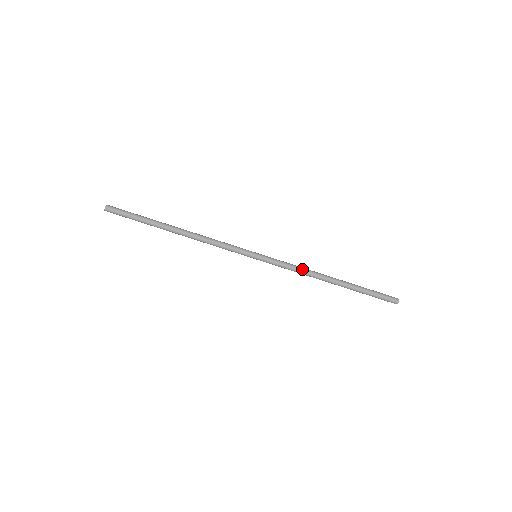
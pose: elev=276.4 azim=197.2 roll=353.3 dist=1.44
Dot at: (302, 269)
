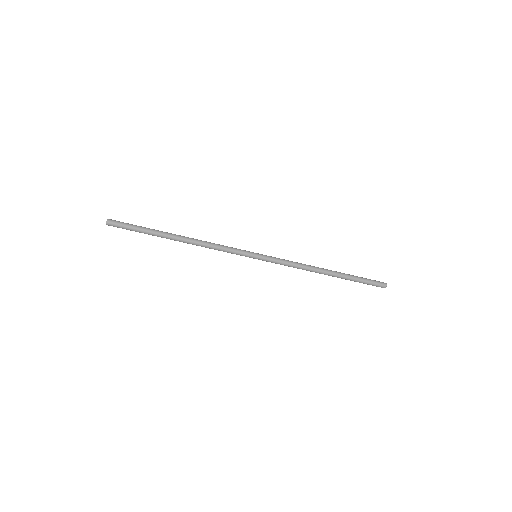
Dot at: (299, 263)
